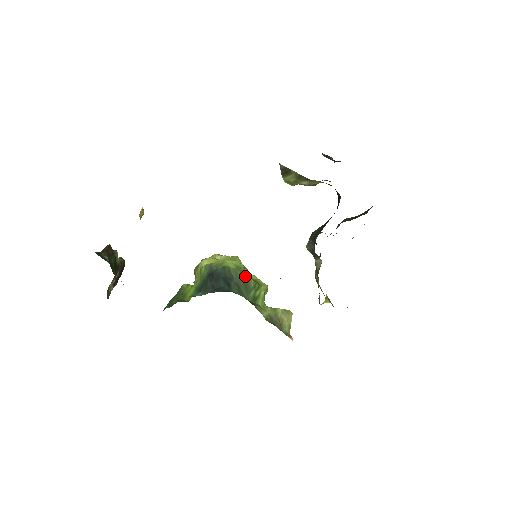
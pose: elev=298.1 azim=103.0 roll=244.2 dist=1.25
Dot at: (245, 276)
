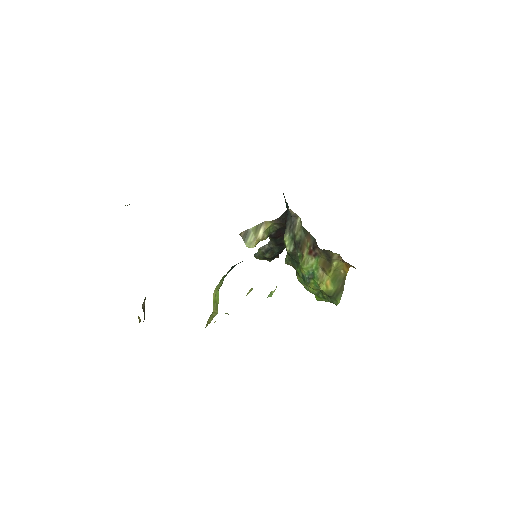
Dot at: occluded
